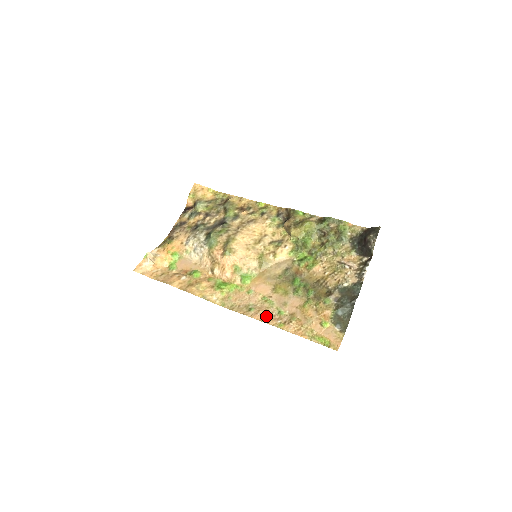
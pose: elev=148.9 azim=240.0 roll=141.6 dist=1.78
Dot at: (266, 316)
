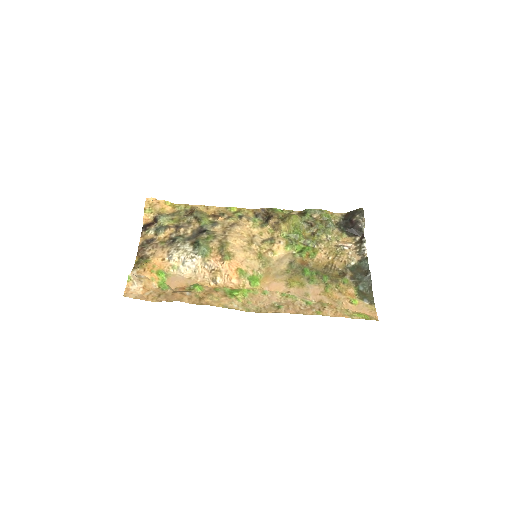
Dot at: (298, 309)
